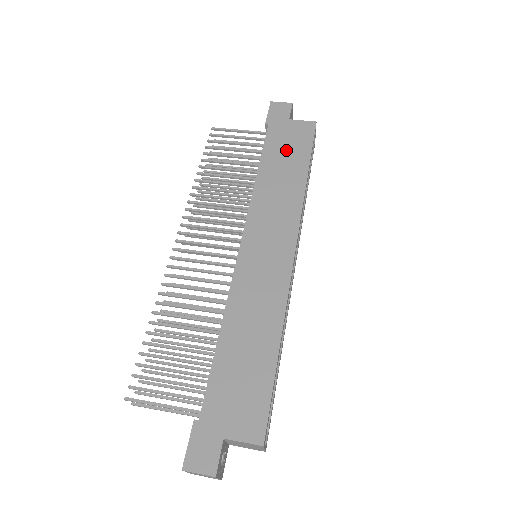
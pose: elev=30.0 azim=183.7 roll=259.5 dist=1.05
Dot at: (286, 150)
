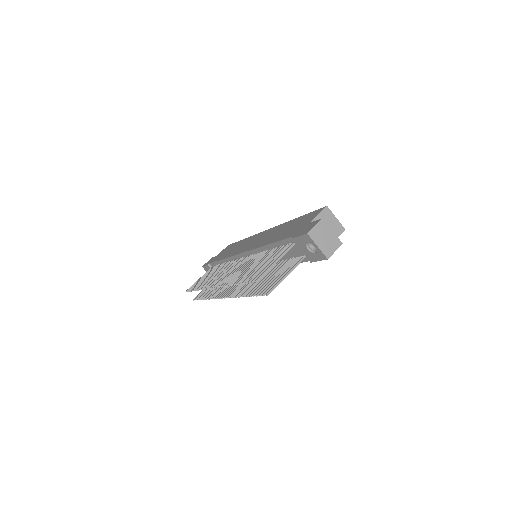
Dot at: occluded
